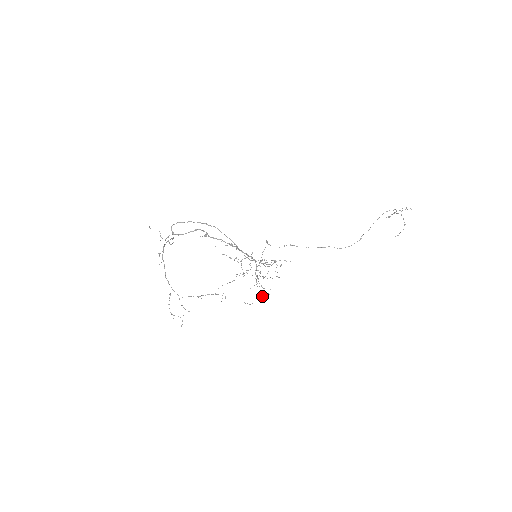
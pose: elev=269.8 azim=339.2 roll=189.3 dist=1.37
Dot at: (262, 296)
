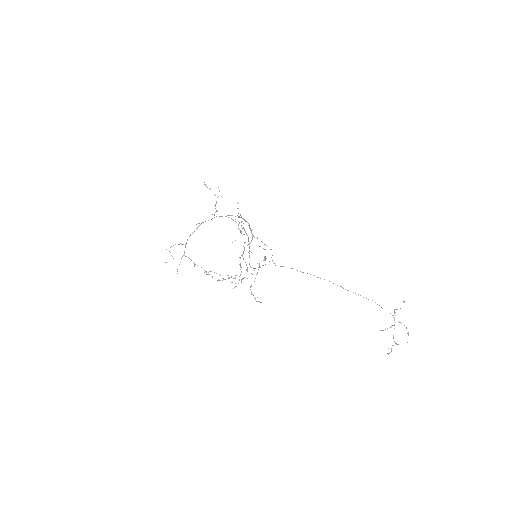
Dot at: (234, 278)
